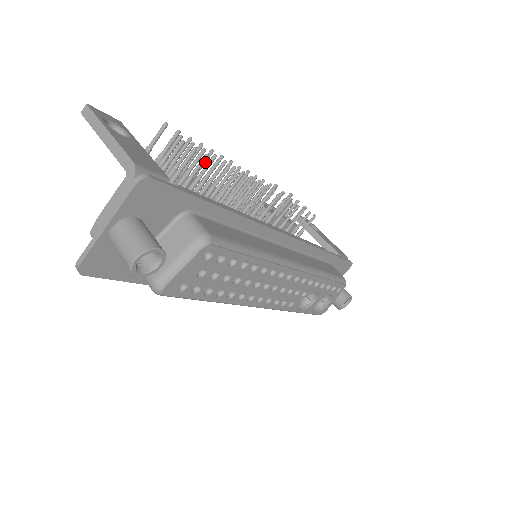
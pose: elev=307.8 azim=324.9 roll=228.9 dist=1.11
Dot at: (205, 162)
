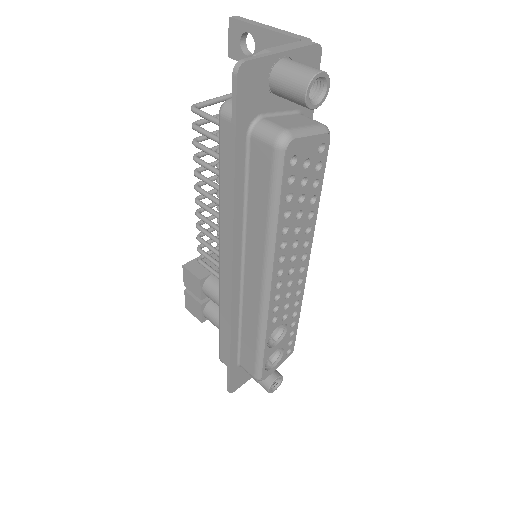
Dot at: occluded
